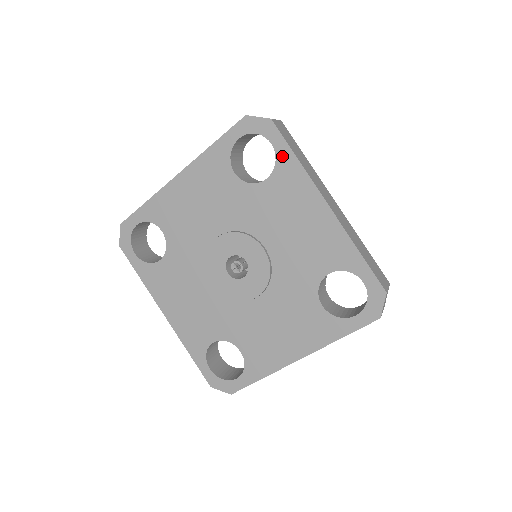
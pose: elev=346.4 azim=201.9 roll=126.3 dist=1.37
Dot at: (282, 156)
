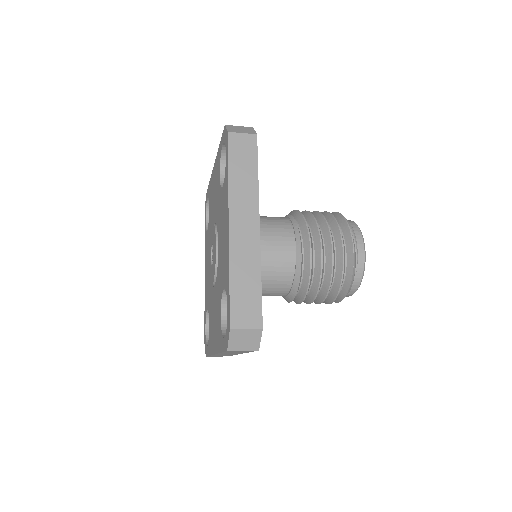
Dot at: (226, 168)
